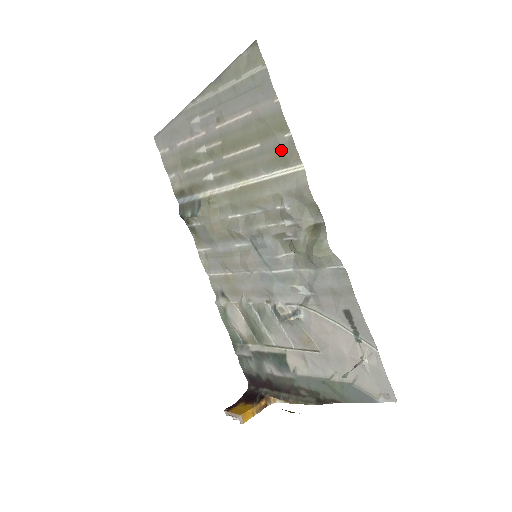
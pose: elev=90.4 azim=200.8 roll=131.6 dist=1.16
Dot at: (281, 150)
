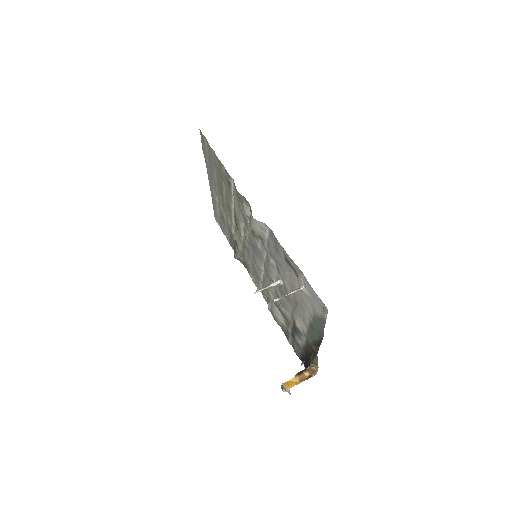
Dot at: (226, 177)
